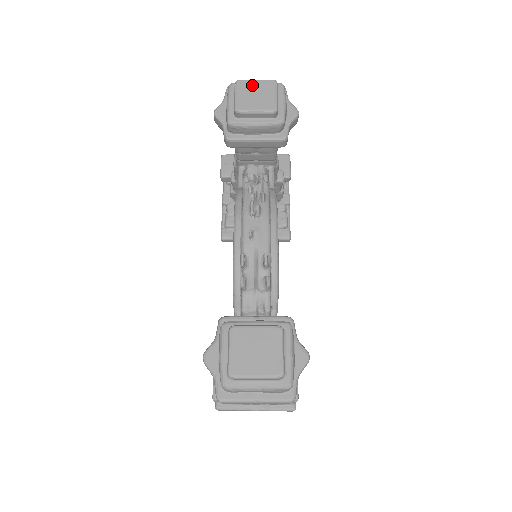
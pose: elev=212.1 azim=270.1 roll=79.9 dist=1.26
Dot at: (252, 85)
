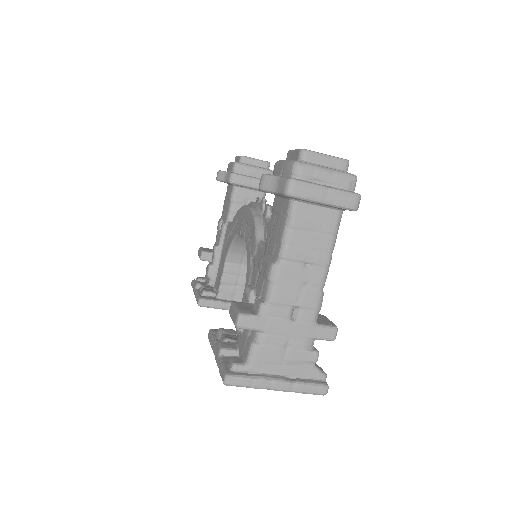
Dot at: occluded
